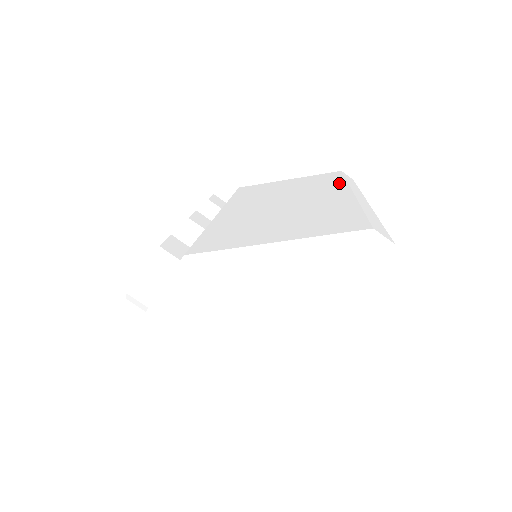
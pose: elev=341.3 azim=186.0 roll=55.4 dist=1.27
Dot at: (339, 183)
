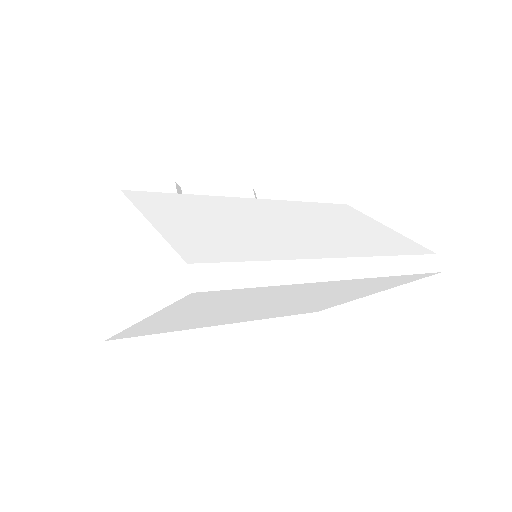
Dot at: (373, 251)
